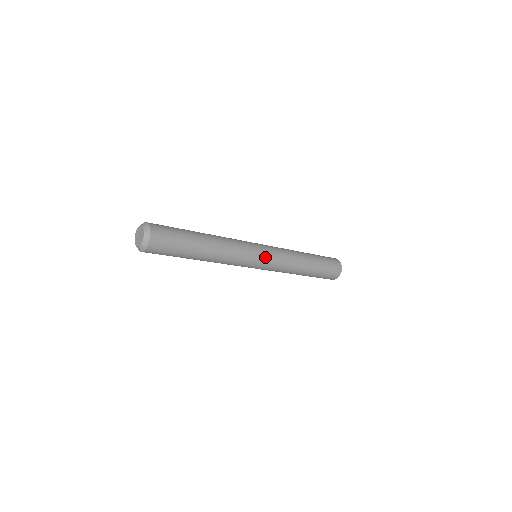
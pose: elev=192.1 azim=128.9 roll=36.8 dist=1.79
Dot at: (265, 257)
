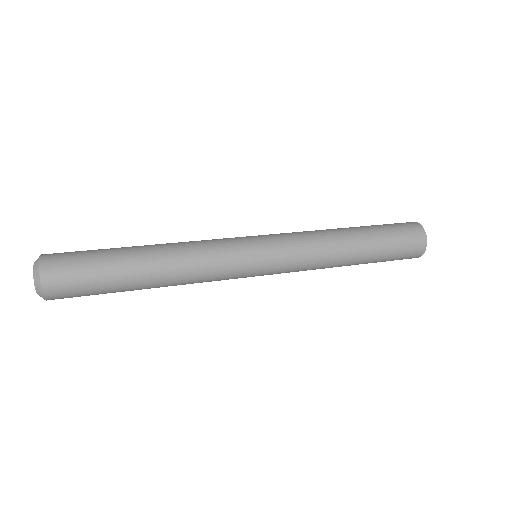
Dot at: (262, 275)
